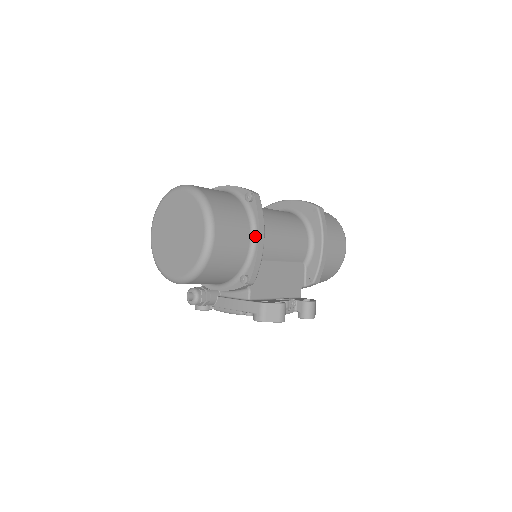
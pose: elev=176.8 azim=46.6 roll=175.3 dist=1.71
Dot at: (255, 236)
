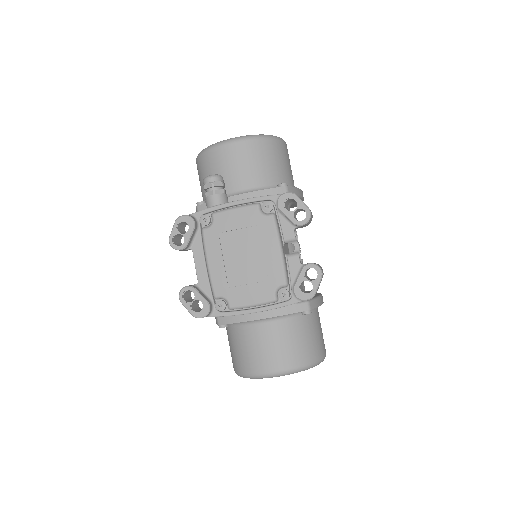
Dot at: occluded
